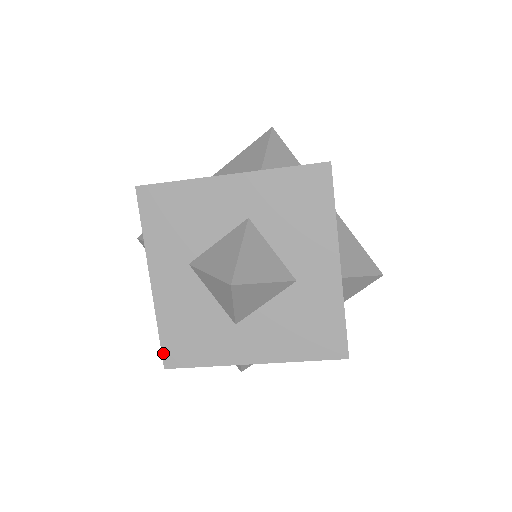
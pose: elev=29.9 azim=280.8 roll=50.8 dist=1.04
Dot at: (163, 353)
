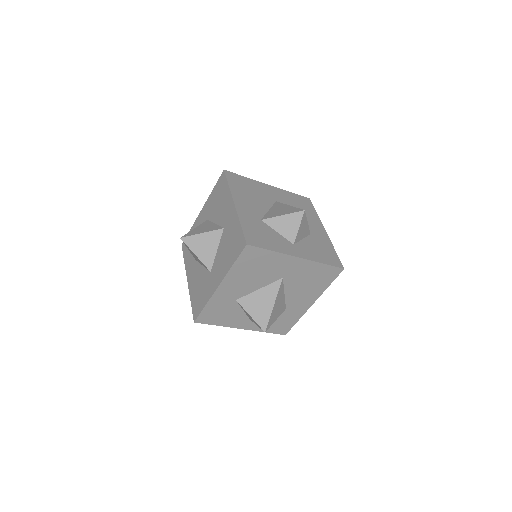
Dot at: (193, 314)
